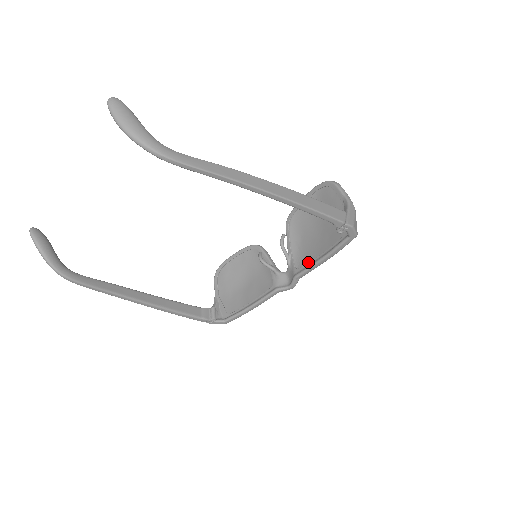
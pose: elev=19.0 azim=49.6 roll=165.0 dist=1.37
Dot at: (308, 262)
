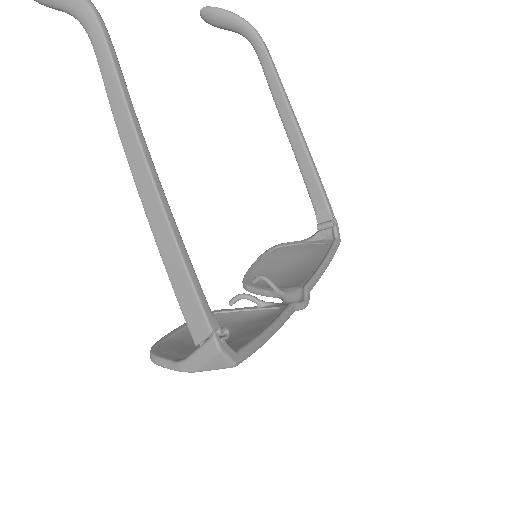
Dot at: (307, 278)
